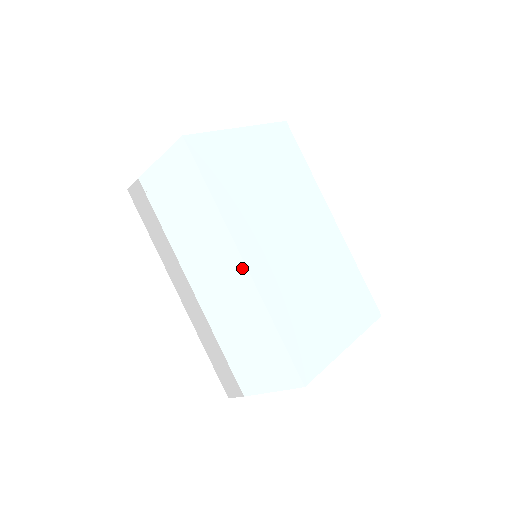
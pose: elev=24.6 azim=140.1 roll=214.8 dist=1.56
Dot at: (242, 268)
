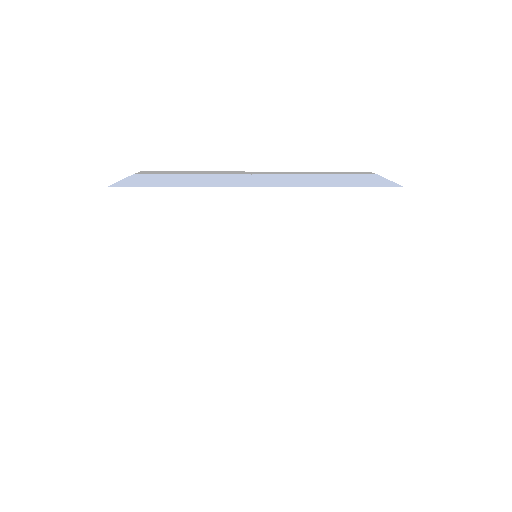
Dot at: (261, 353)
